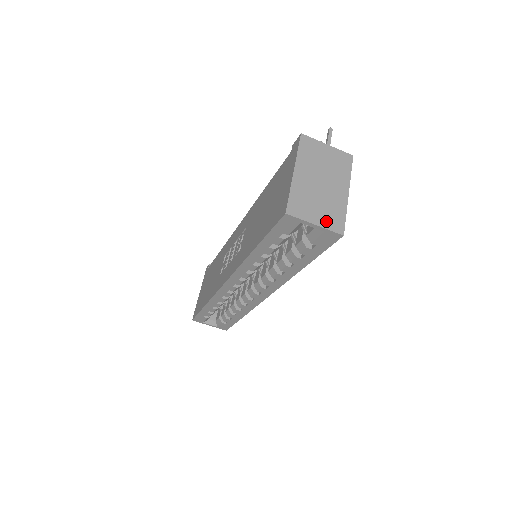
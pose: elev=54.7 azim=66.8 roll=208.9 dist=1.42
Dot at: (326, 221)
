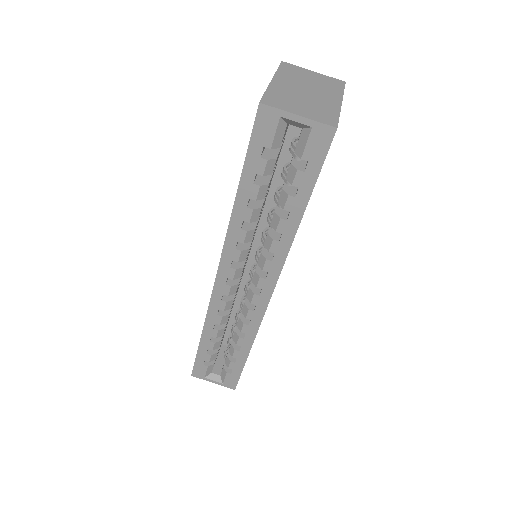
Dot at: (313, 115)
